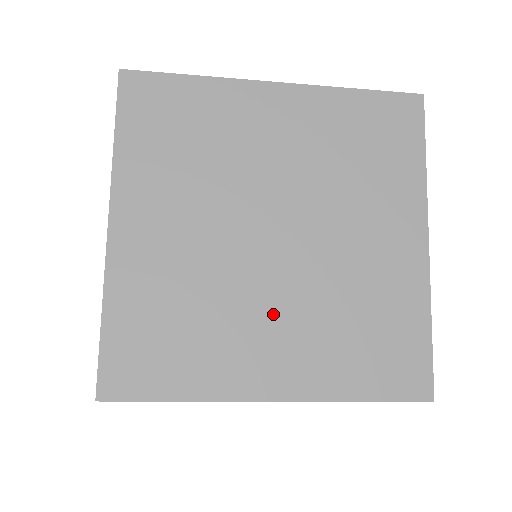
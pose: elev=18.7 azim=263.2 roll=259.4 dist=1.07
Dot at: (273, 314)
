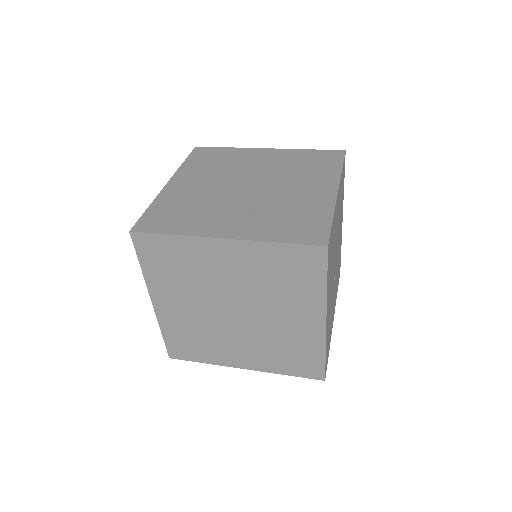
Dot at: (239, 342)
